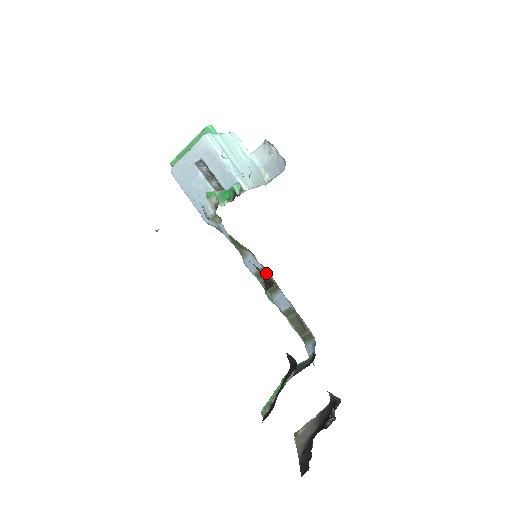
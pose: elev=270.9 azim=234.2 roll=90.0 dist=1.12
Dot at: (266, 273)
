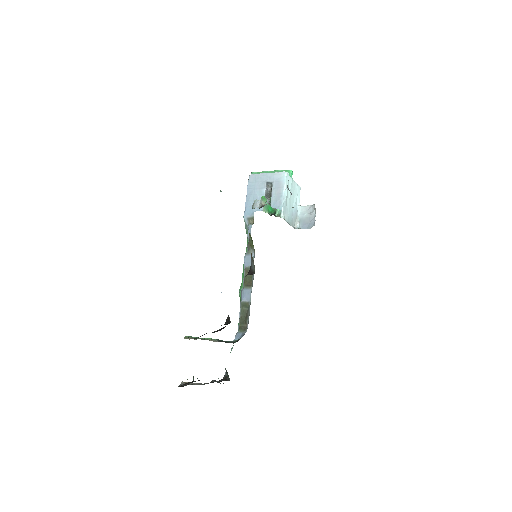
Dot at: occluded
